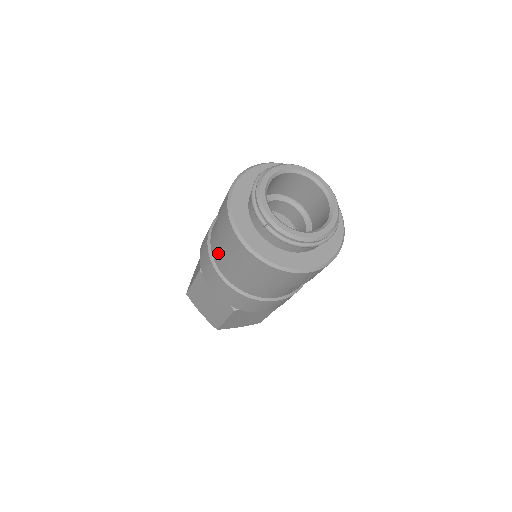
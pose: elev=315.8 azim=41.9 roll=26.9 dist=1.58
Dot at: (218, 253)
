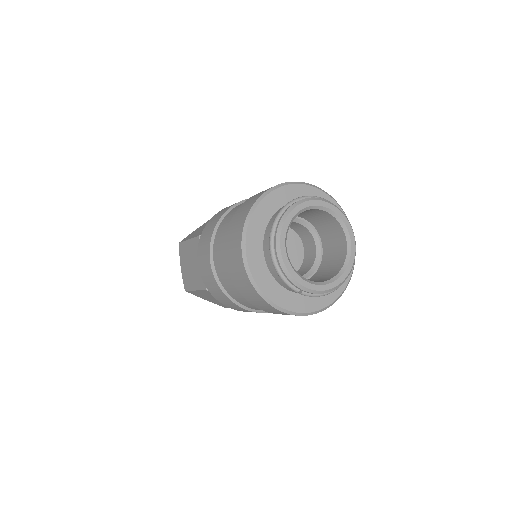
Dot at: (237, 296)
